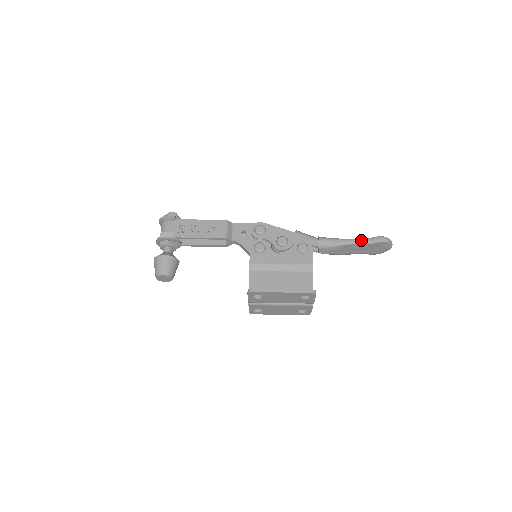
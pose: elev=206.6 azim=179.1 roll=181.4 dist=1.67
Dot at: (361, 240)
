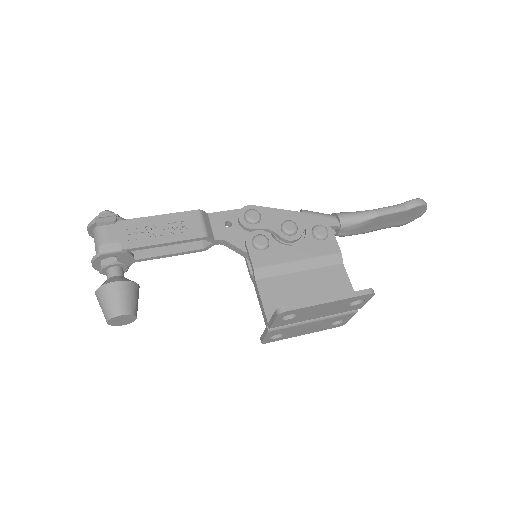
Dot at: (393, 208)
